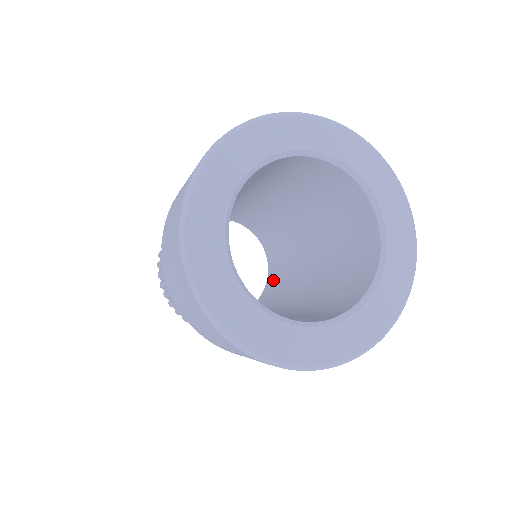
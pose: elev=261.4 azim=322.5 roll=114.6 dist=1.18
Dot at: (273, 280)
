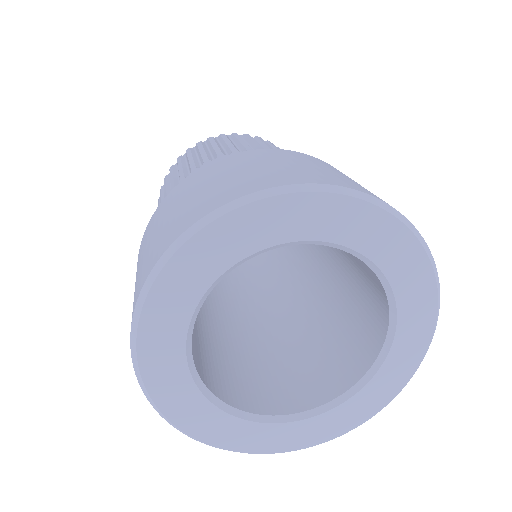
Dot at: (256, 262)
